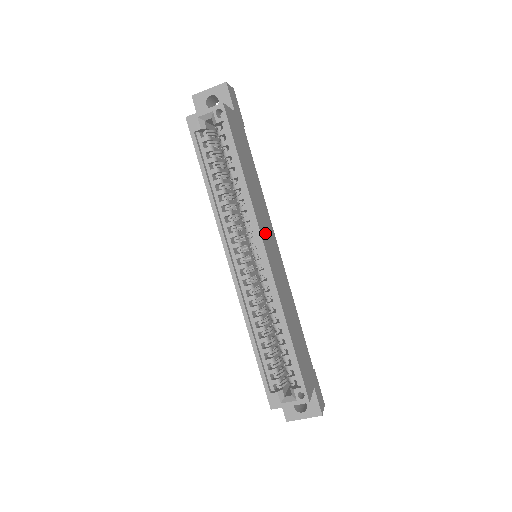
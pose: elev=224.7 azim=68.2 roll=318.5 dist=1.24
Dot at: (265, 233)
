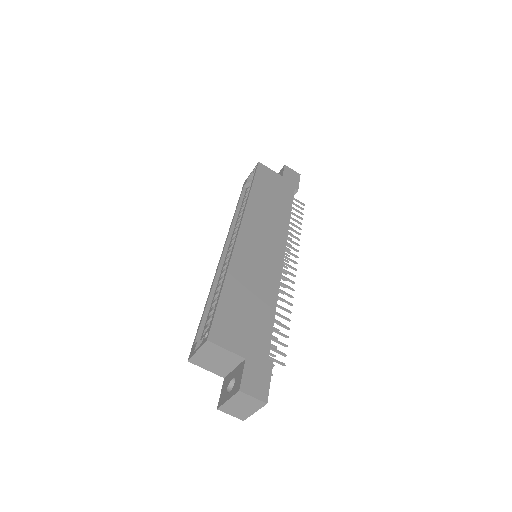
Dot at: (256, 228)
